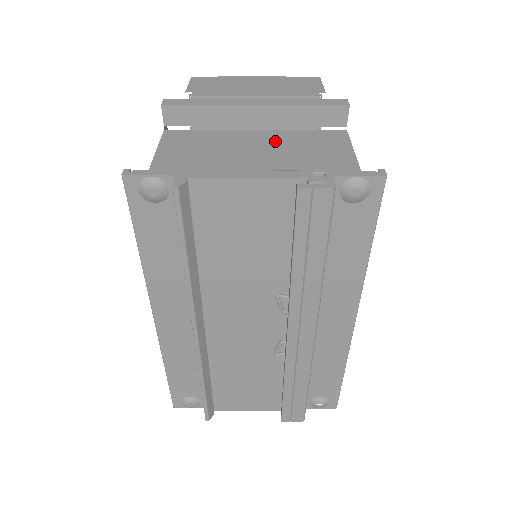
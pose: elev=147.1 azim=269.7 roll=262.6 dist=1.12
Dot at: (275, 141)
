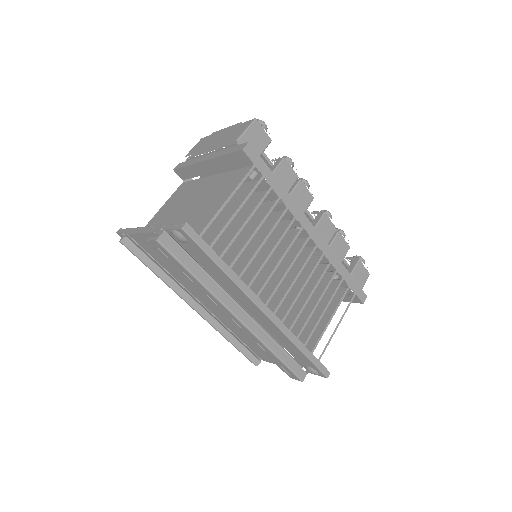
Dot at: (211, 186)
